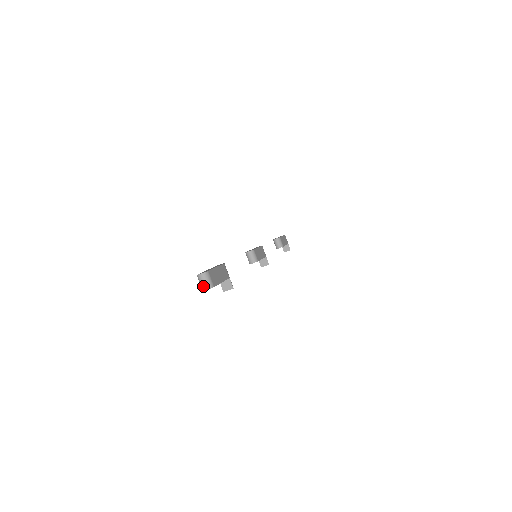
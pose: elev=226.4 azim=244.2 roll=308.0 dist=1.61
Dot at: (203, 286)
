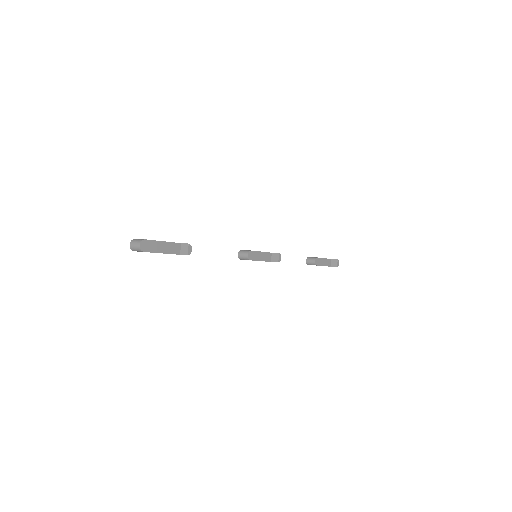
Dot at: (137, 247)
